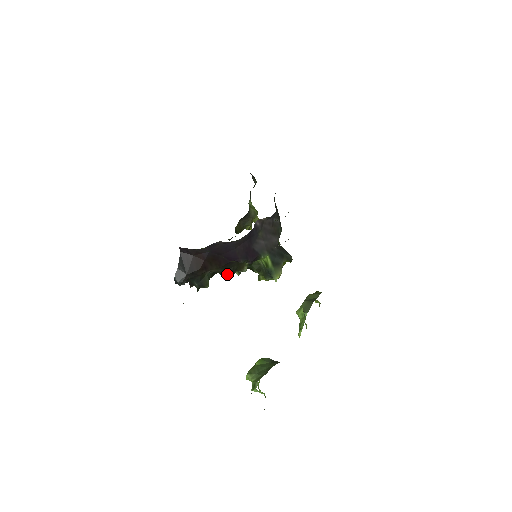
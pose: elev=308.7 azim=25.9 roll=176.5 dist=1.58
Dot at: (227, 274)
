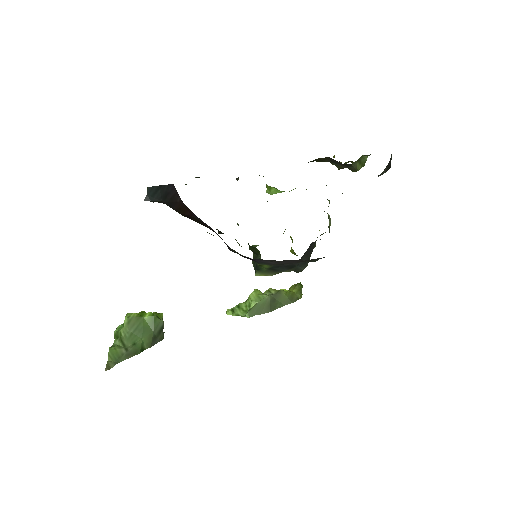
Dot at: occluded
